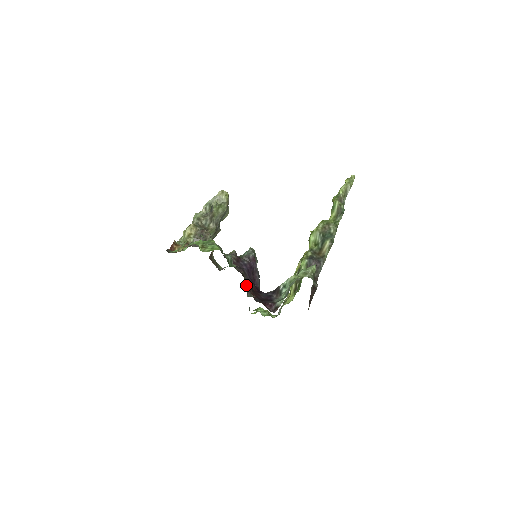
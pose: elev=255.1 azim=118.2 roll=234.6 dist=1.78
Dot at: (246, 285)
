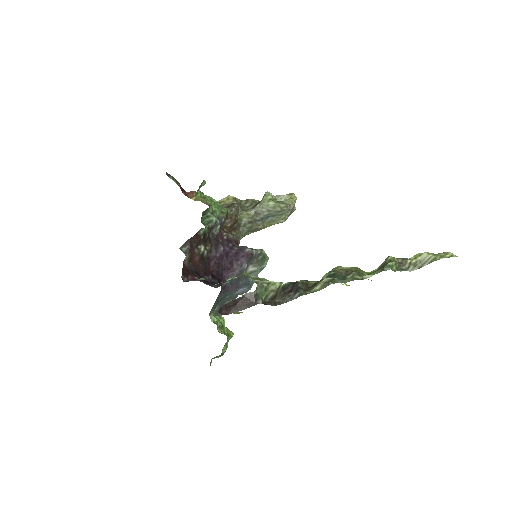
Dot at: (190, 240)
